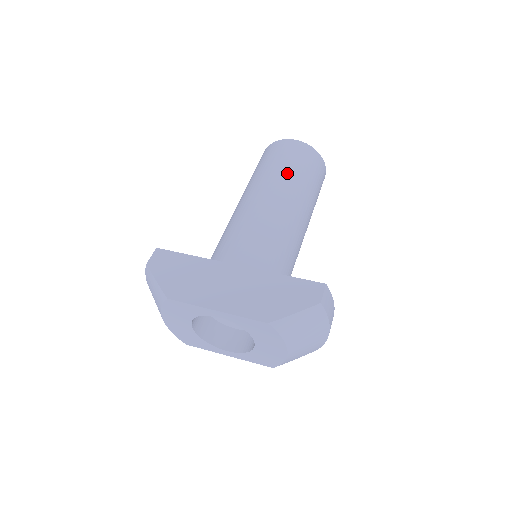
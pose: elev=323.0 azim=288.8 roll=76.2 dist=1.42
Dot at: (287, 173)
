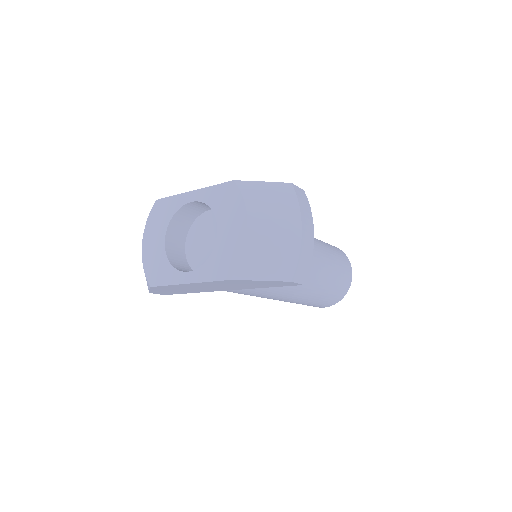
Dot at: occluded
